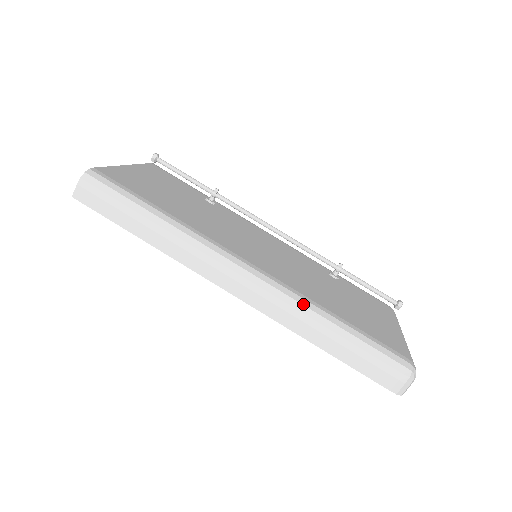
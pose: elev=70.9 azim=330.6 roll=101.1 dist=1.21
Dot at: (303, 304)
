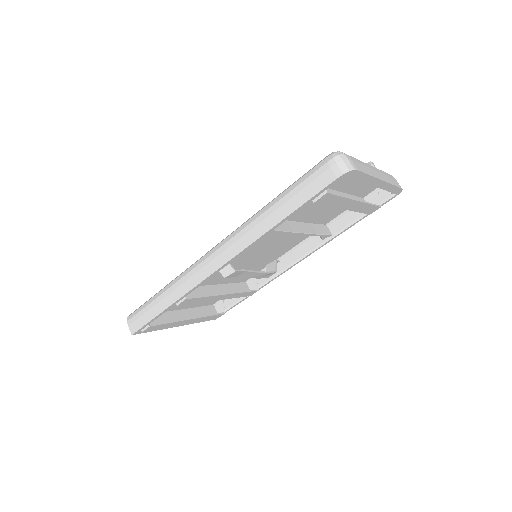
Dot at: (248, 220)
